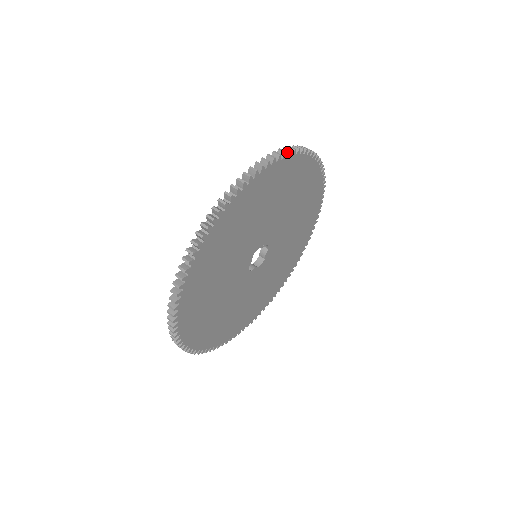
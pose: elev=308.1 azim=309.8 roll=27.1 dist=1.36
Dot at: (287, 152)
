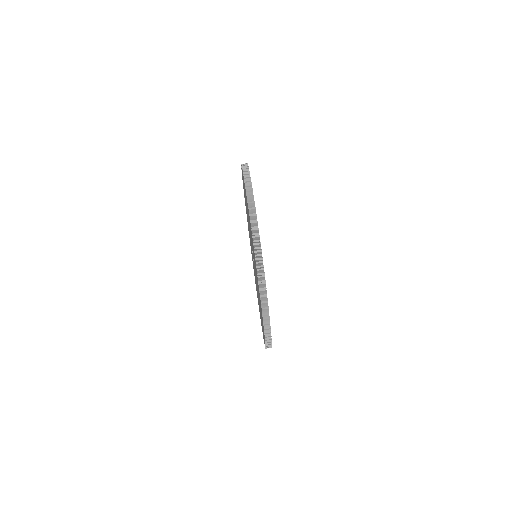
Dot at: (265, 296)
